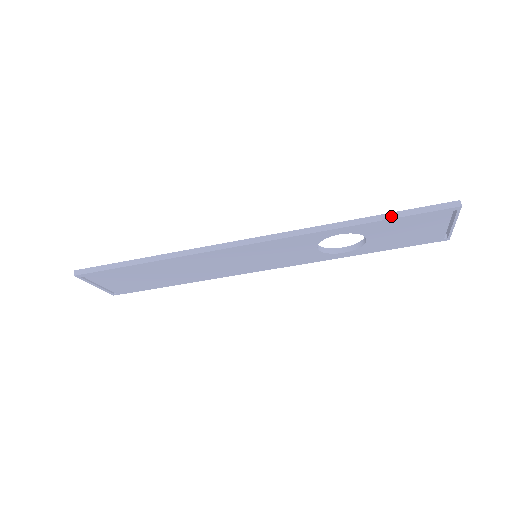
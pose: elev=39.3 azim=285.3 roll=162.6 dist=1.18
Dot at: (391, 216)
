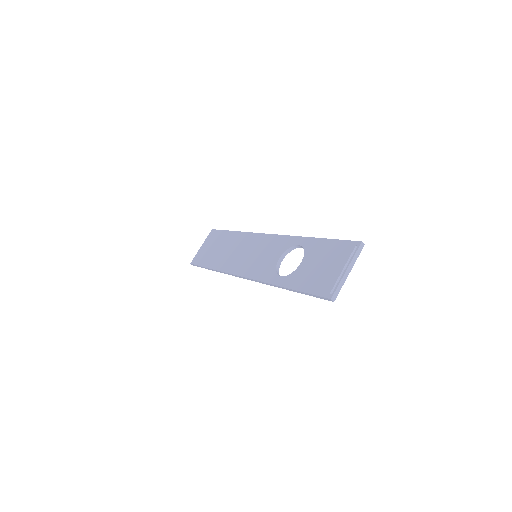
Dot at: occluded
